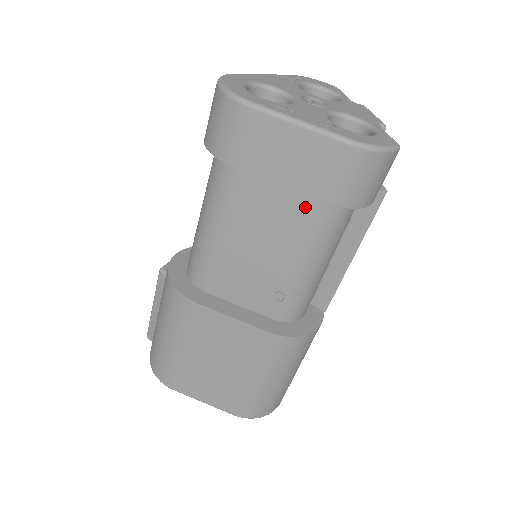
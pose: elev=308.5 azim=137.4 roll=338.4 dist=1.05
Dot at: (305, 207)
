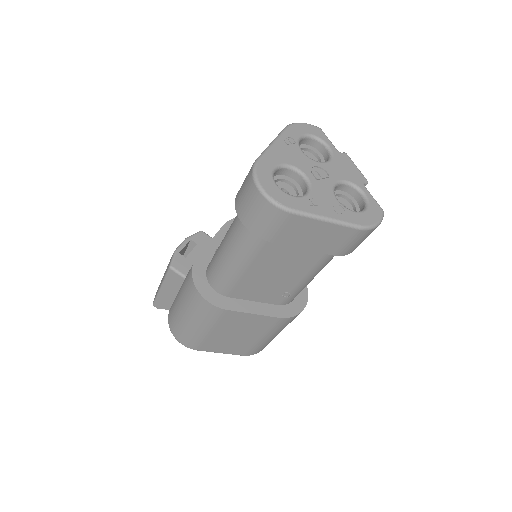
Dot at: (316, 253)
